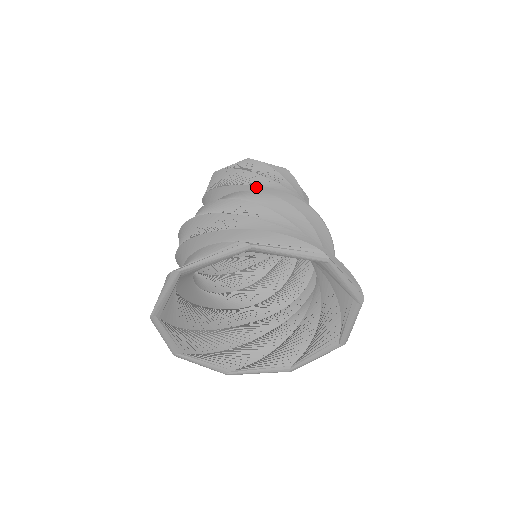
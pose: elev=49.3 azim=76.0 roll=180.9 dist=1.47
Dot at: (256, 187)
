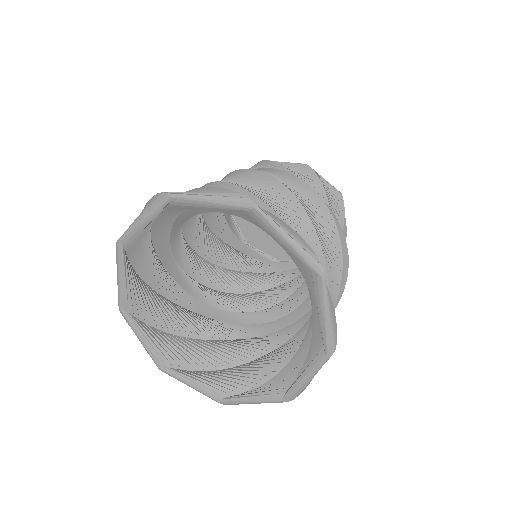
Dot at: occluded
